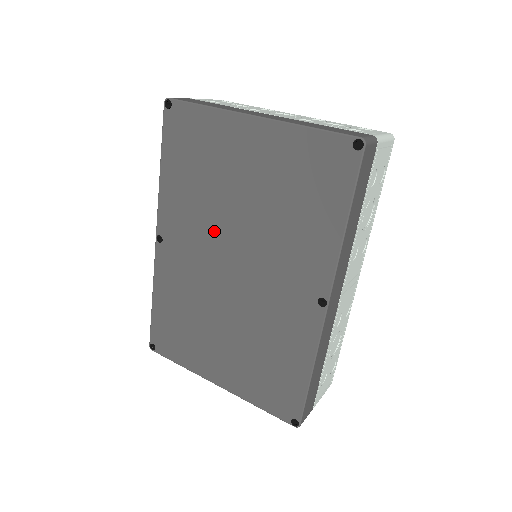
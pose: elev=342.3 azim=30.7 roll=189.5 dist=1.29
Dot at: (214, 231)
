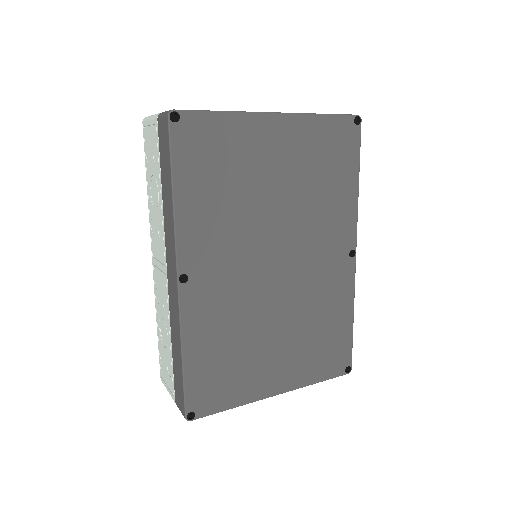
Dot at: (251, 238)
